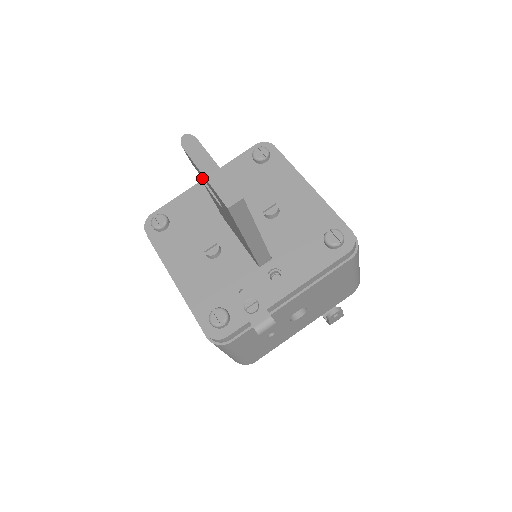
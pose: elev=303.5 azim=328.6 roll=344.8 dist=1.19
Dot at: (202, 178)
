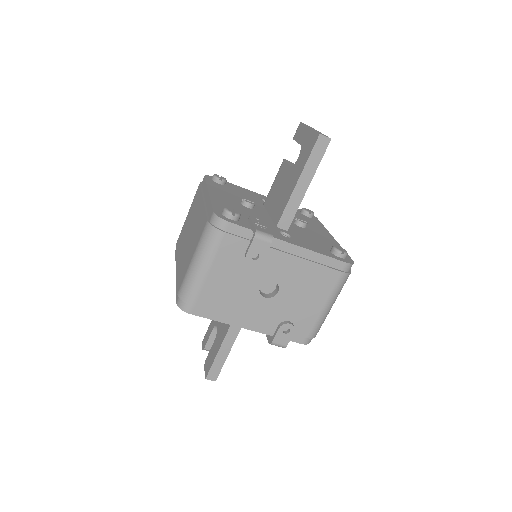
Dot at: (285, 160)
